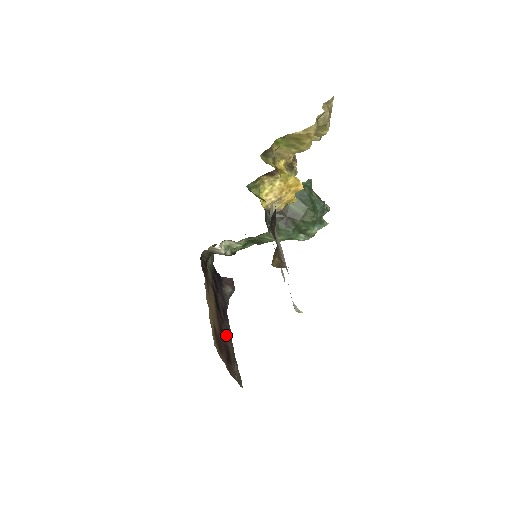
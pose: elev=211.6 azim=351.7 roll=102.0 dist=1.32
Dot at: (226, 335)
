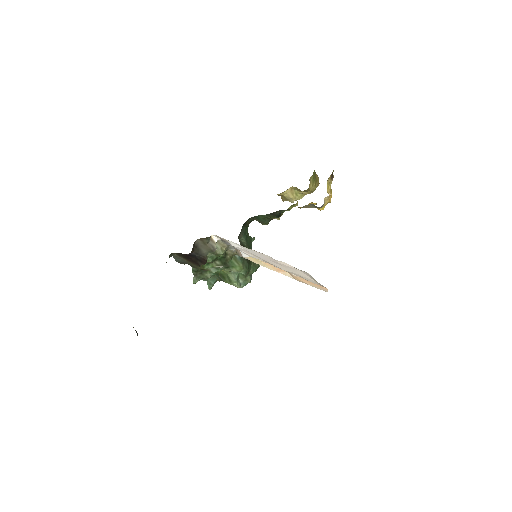
Dot at: occluded
